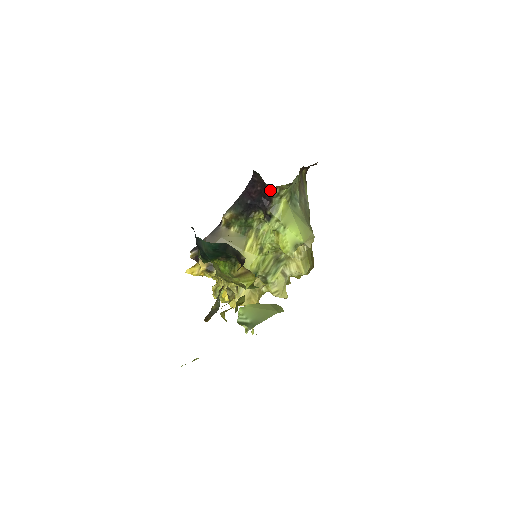
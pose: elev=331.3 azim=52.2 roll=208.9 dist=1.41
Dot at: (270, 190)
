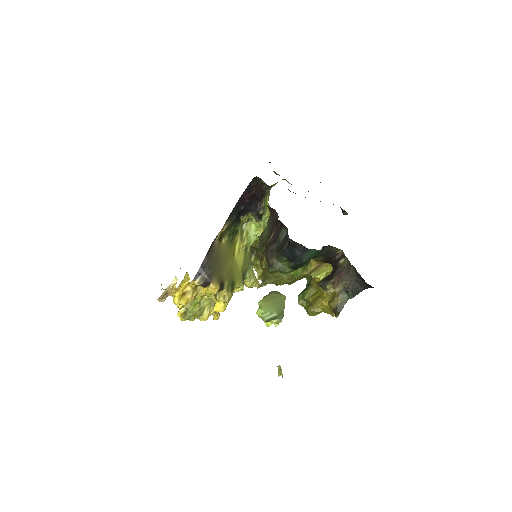
Dot at: (265, 191)
